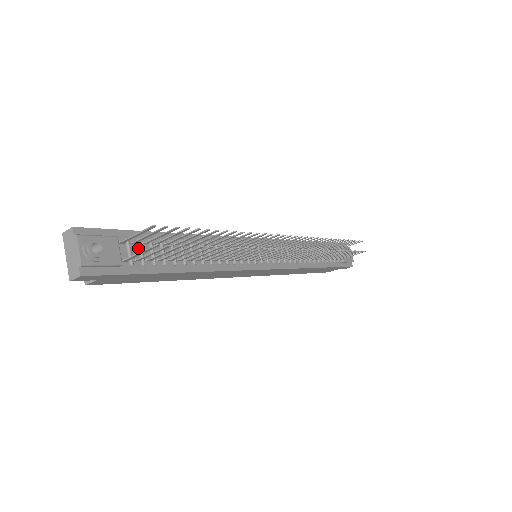
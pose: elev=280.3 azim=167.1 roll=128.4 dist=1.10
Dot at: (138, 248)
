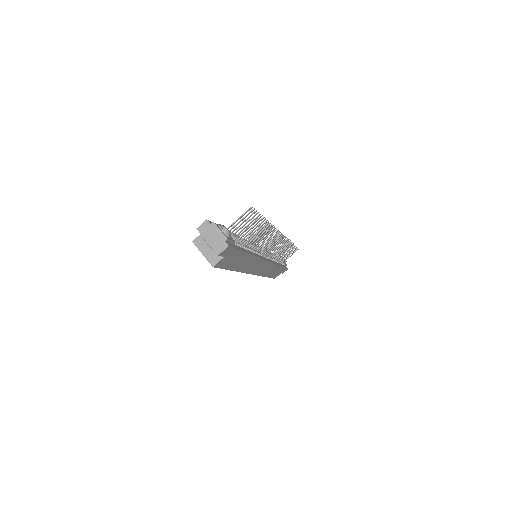
Dot at: occluded
